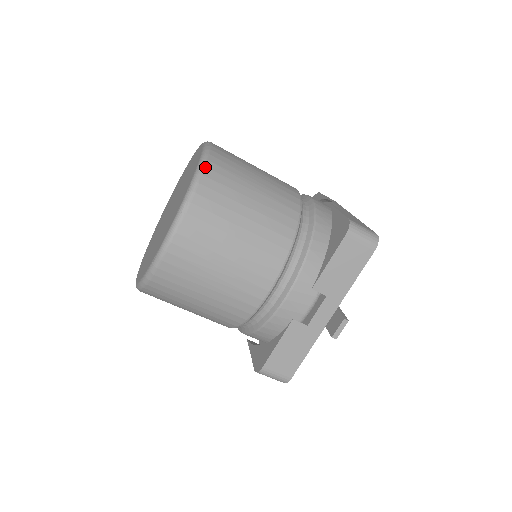
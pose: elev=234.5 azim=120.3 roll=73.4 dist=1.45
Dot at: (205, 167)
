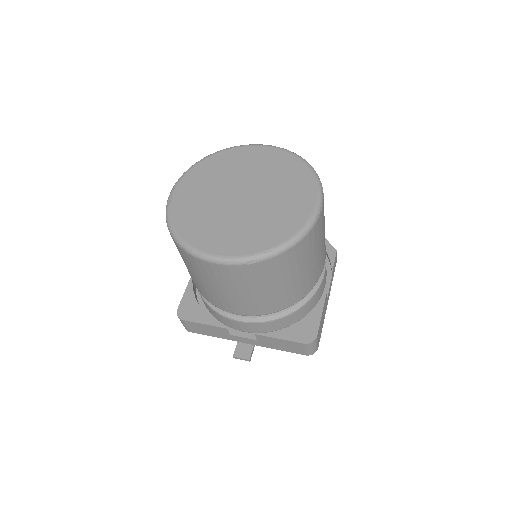
Dot at: (294, 246)
